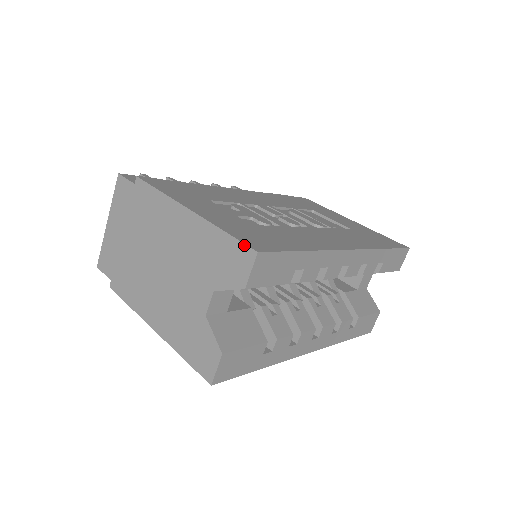
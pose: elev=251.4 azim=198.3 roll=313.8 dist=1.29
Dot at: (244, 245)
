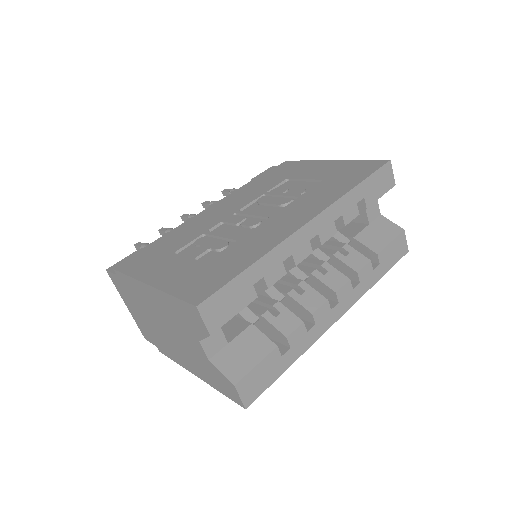
Dot at: (187, 303)
